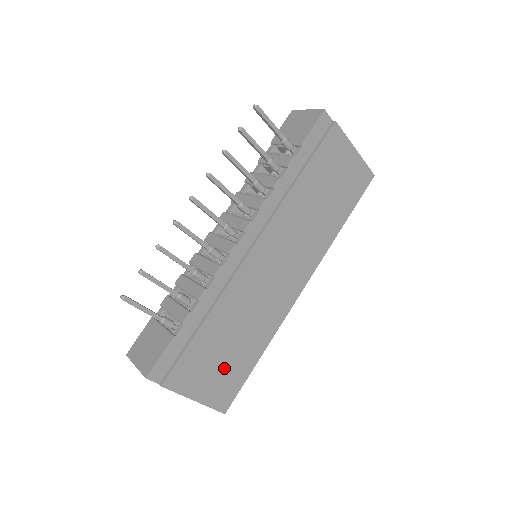
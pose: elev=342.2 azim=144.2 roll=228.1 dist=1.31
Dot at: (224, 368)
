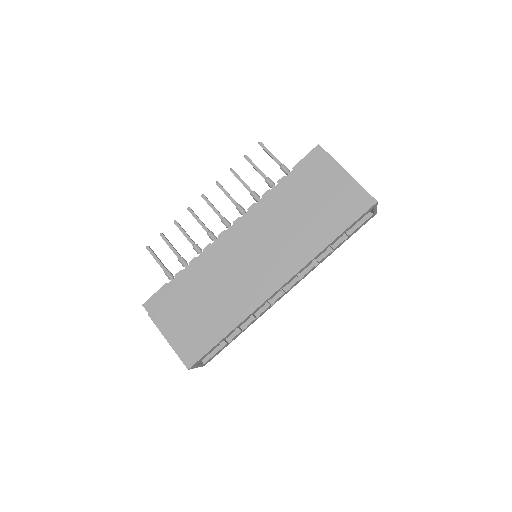
Dot at: (195, 326)
